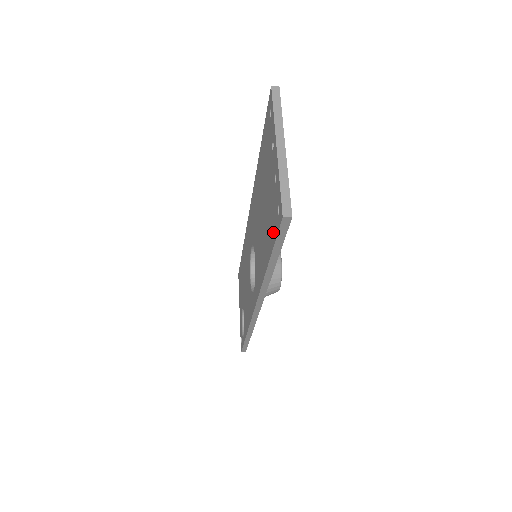
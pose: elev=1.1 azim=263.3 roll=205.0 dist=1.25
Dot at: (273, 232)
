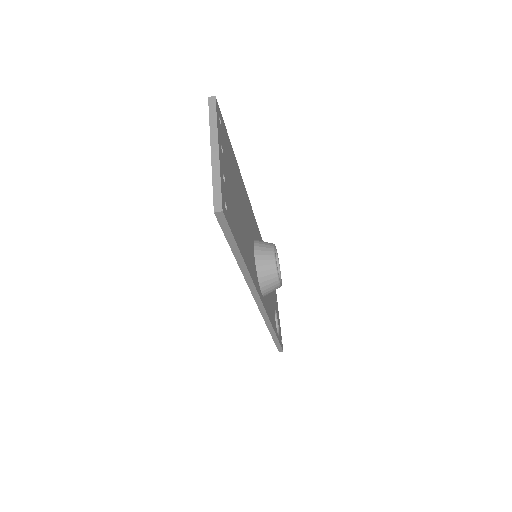
Dot at: occluded
